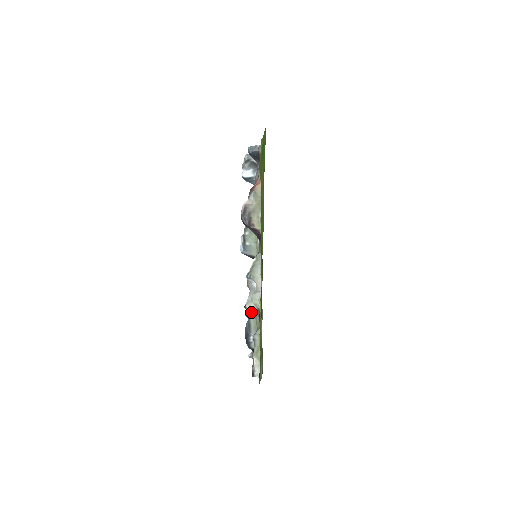
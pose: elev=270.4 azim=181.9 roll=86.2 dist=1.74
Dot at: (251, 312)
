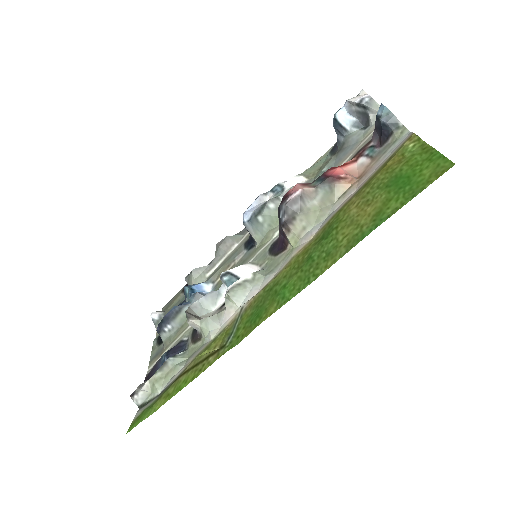
Dot at: (193, 300)
